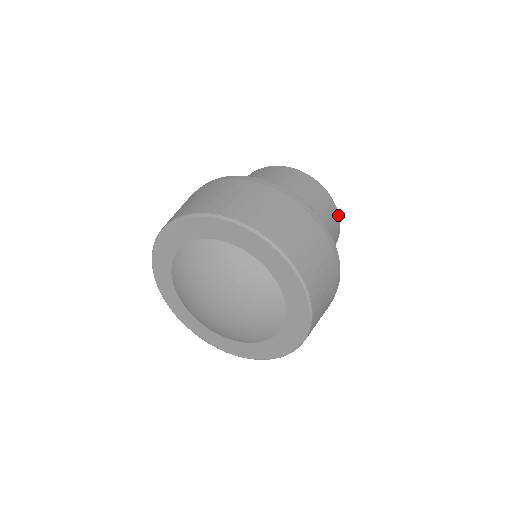
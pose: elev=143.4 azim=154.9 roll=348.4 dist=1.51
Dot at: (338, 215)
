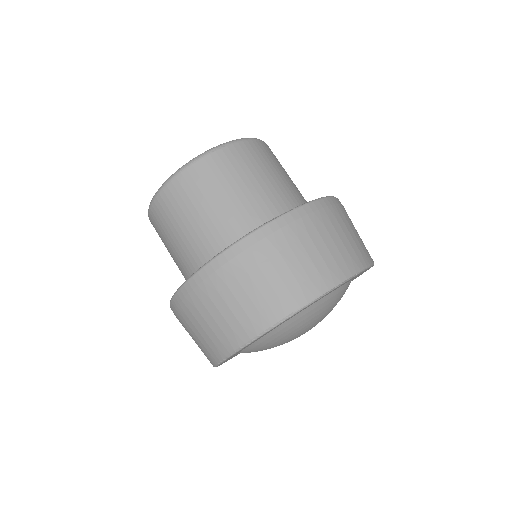
Dot at: (253, 141)
